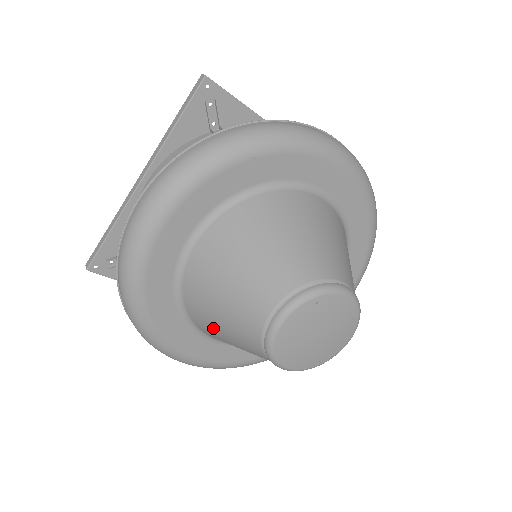
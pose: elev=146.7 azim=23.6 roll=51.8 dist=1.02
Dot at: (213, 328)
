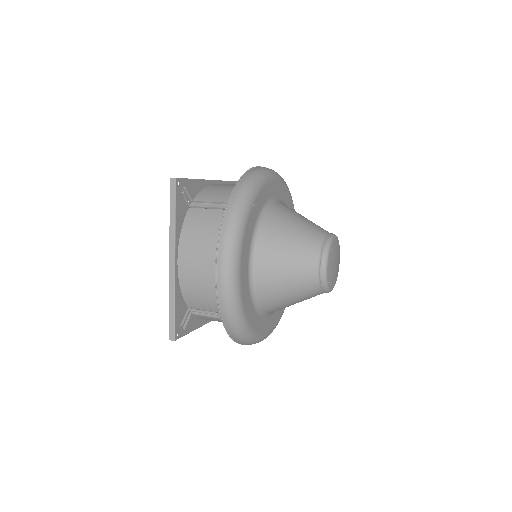
Dot at: (280, 237)
